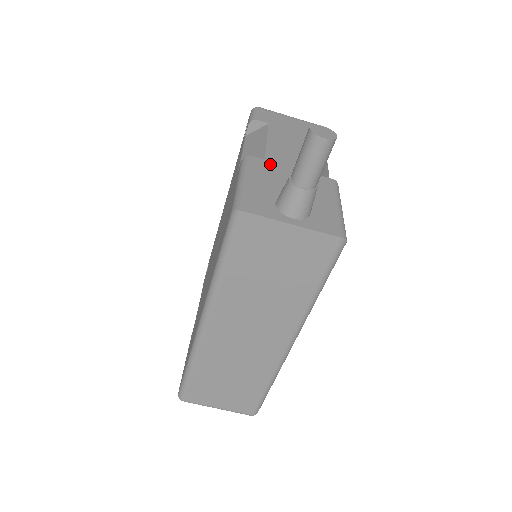
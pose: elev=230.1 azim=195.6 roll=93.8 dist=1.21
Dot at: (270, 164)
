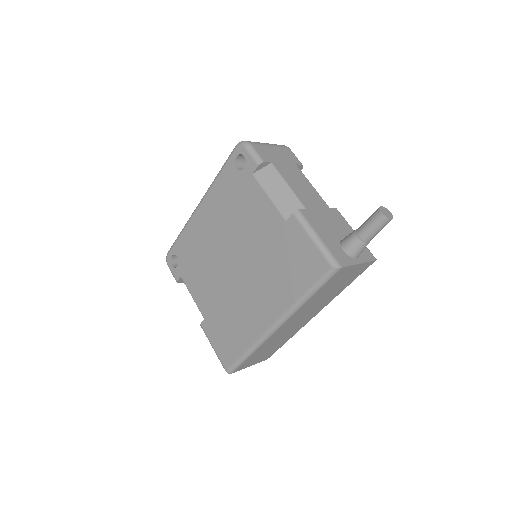
Dot at: (311, 212)
